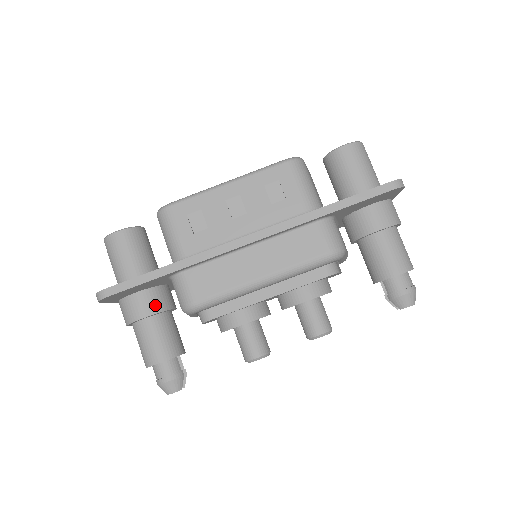
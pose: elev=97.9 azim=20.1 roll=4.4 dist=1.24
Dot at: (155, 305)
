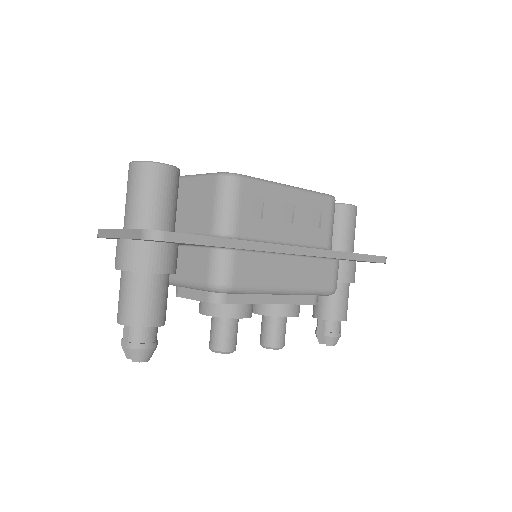
Dot at: (172, 264)
